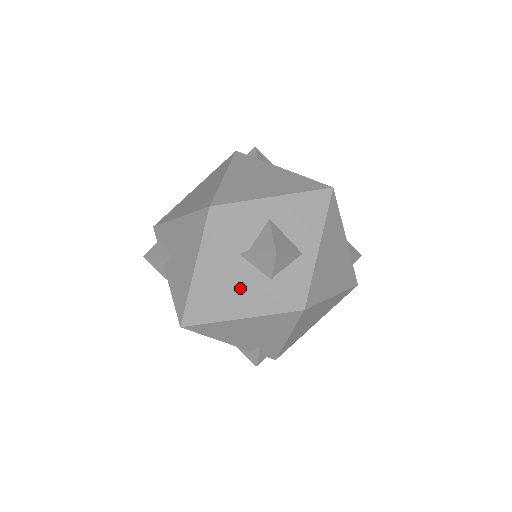
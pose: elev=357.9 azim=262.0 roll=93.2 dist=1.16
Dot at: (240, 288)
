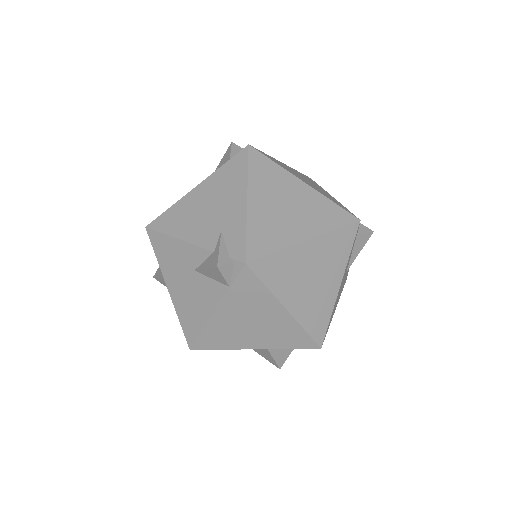
Dot at: occluded
